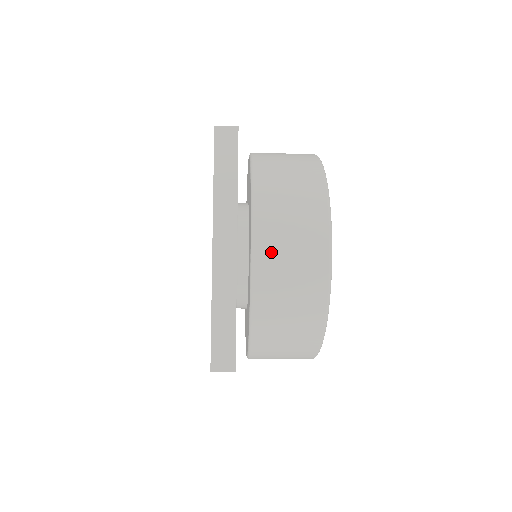
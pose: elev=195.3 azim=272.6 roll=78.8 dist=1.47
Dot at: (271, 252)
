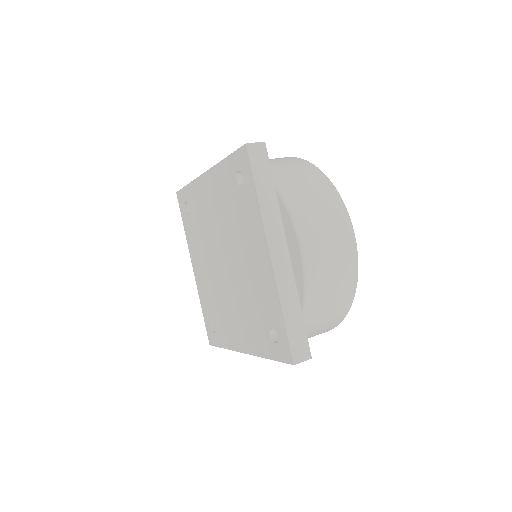
Dot at: occluded
